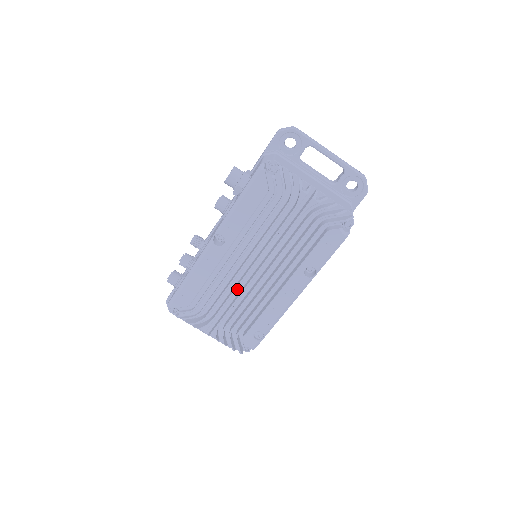
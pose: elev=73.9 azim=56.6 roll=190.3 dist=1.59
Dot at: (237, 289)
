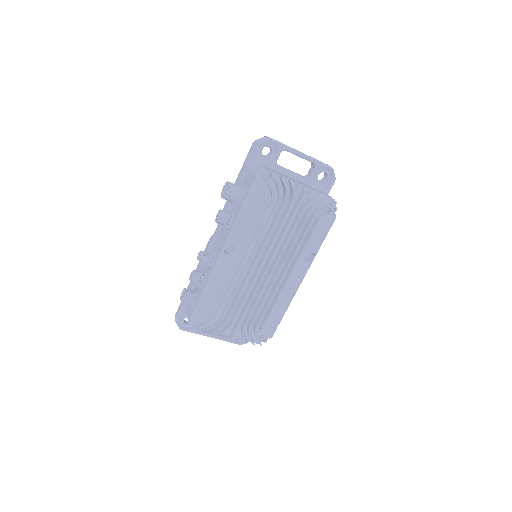
Dot at: occluded
